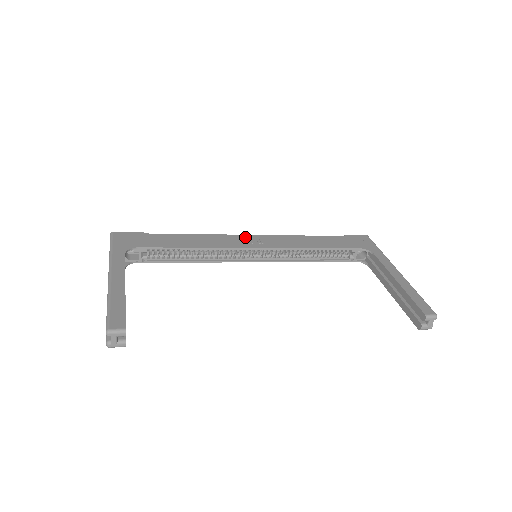
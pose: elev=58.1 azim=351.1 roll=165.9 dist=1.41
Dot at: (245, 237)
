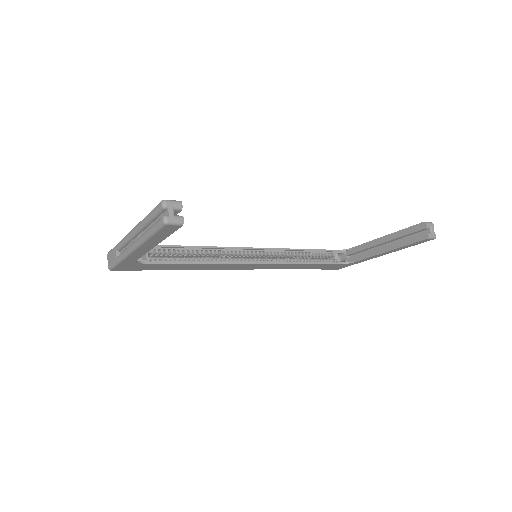
Dot at: occluded
